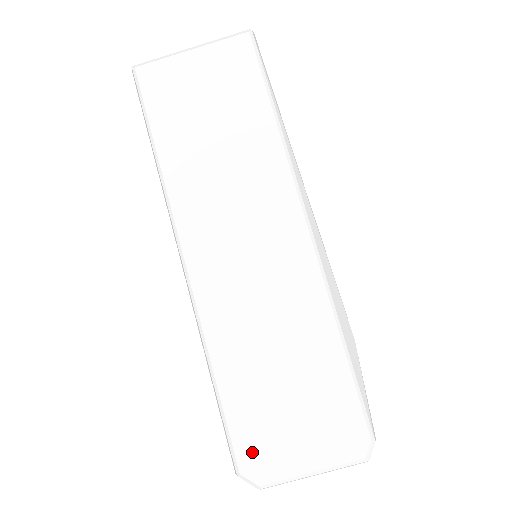
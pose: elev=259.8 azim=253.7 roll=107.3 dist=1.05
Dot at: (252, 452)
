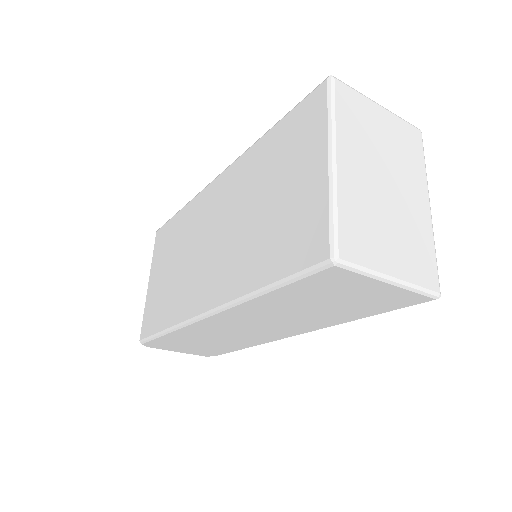
Dot at: (156, 345)
